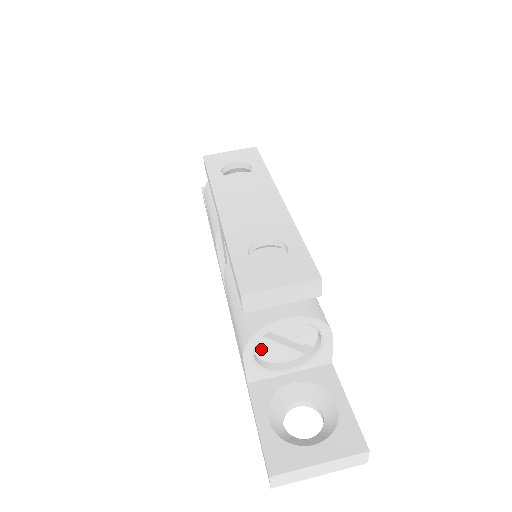
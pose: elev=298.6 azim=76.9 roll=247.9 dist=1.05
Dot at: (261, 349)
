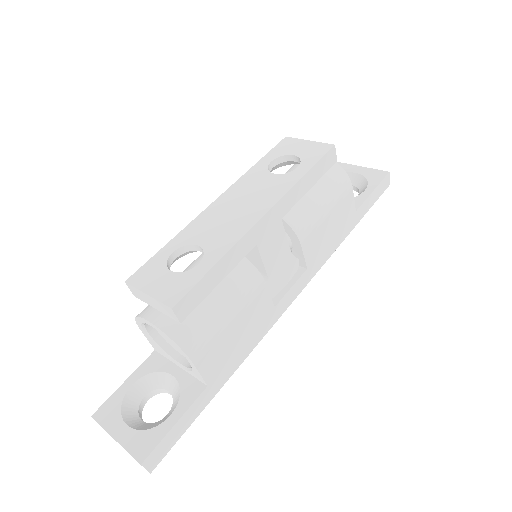
Dot at: occluded
